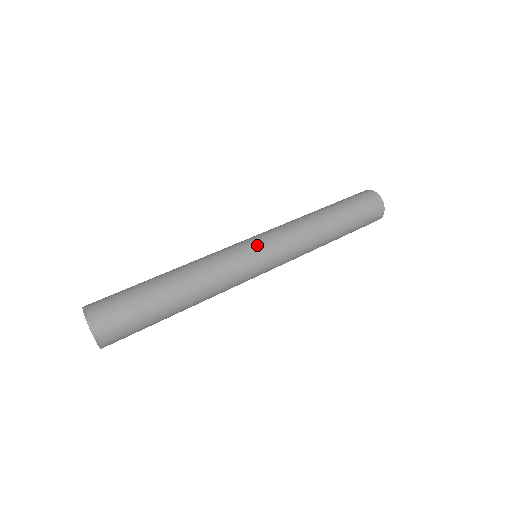
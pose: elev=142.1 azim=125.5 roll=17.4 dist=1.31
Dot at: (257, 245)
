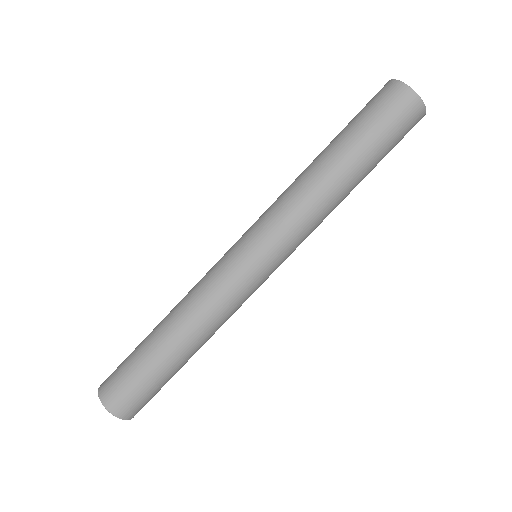
Dot at: (269, 275)
